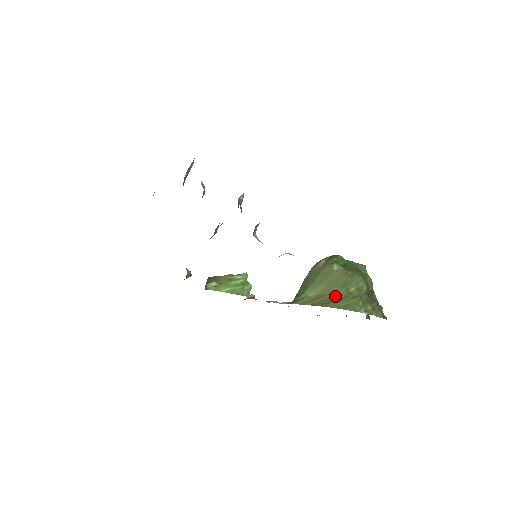
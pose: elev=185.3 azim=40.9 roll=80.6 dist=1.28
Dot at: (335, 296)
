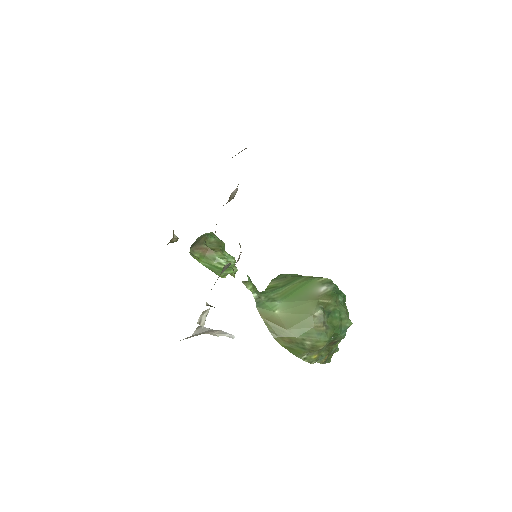
Dot at: (289, 336)
